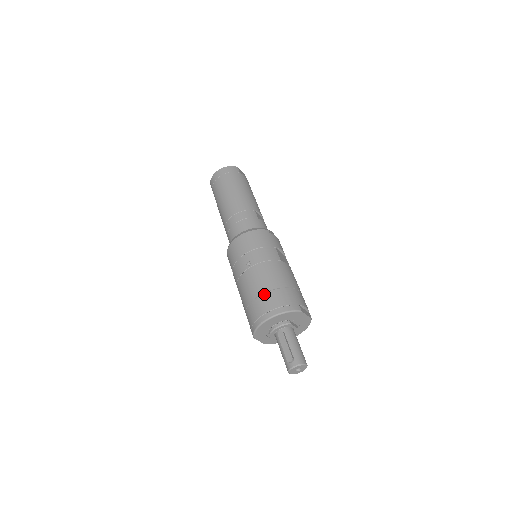
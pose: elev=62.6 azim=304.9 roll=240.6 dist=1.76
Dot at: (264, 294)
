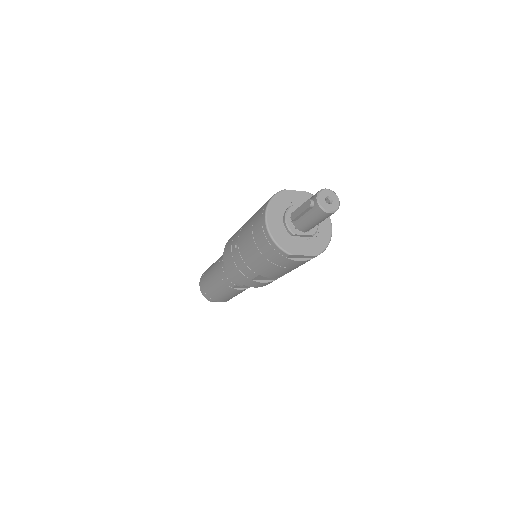
Dot at: (252, 226)
